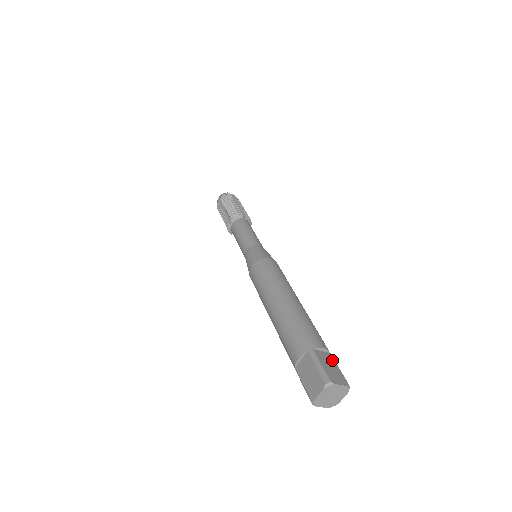
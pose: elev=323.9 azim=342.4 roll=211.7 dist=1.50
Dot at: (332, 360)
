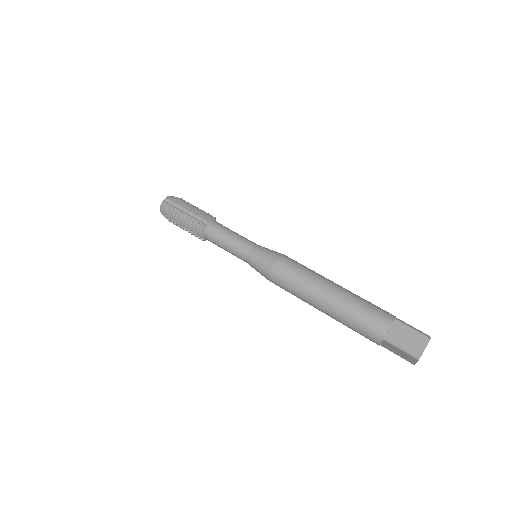
Dot at: occluded
